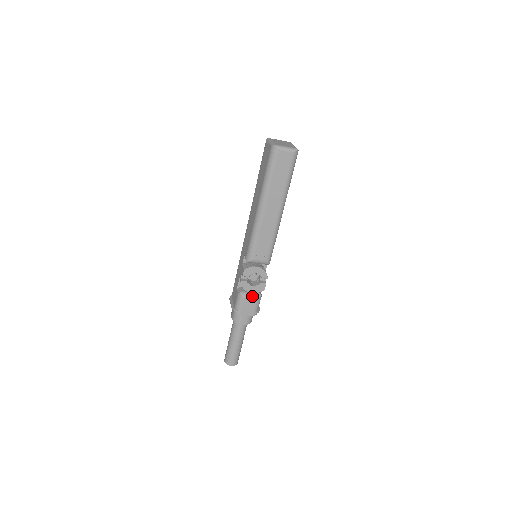
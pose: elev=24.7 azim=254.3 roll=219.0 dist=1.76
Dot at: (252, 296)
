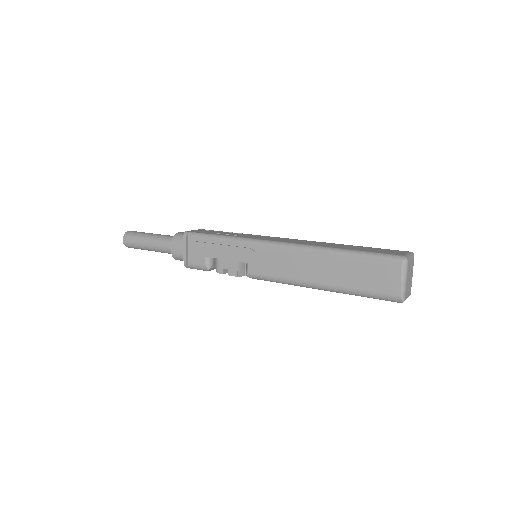
Dot at: occluded
